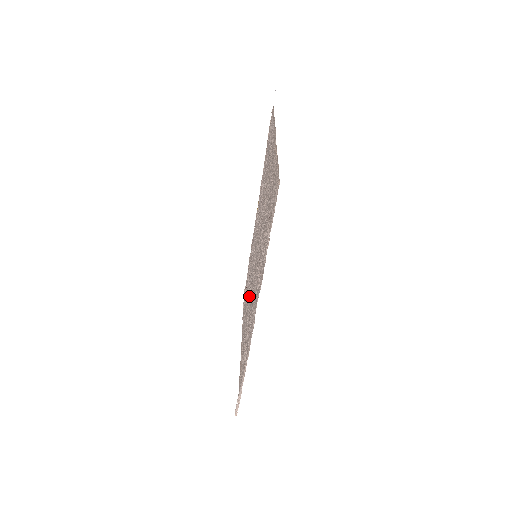
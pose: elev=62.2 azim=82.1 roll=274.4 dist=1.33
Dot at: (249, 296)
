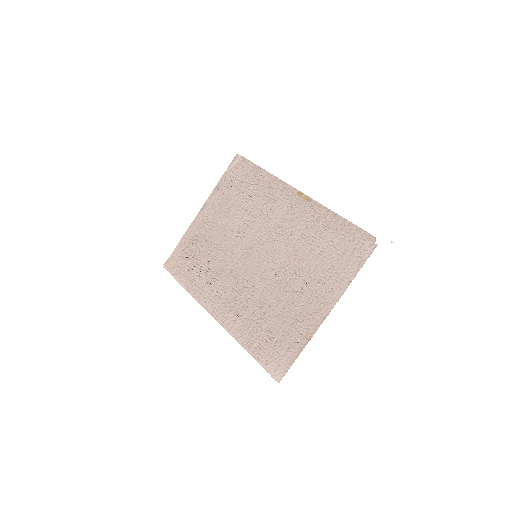
Dot at: (231, 237)
